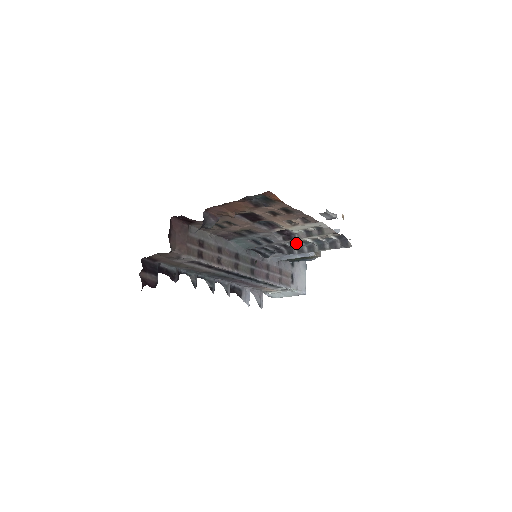
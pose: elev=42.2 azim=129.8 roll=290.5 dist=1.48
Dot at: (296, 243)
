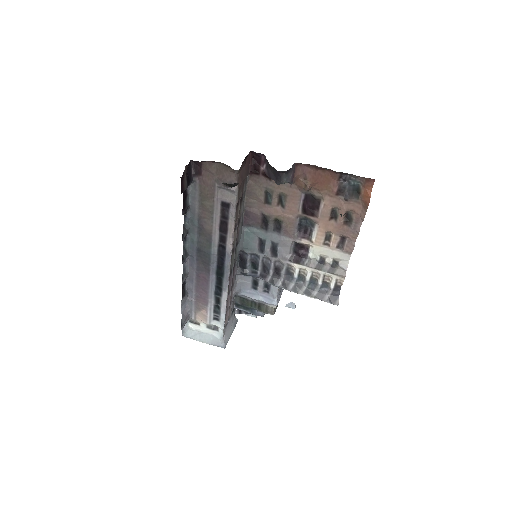
Dot at: (290, 273)
